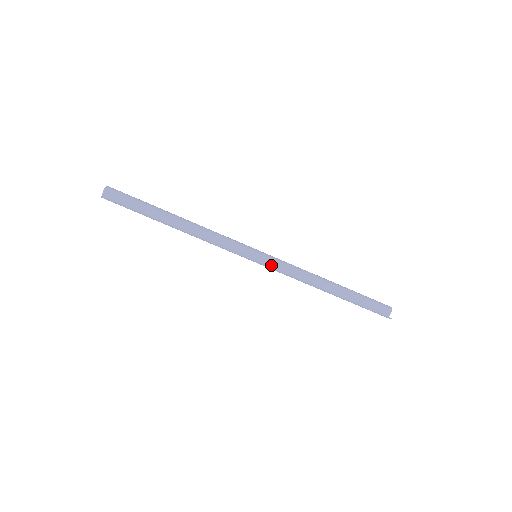
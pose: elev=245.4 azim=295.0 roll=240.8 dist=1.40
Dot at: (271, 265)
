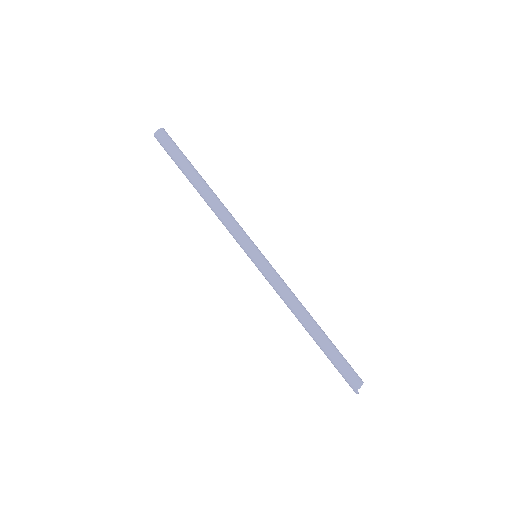
Dot at: (266, 270)
